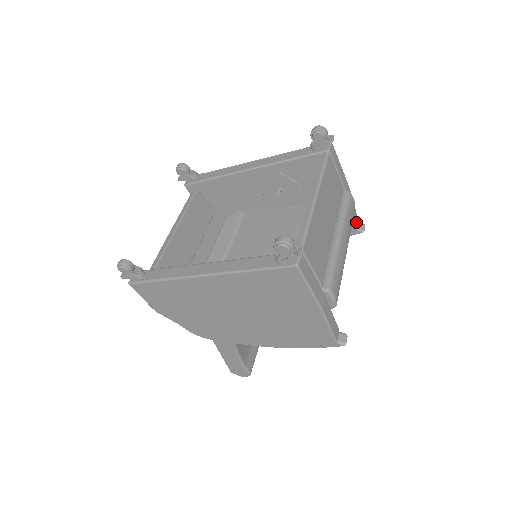
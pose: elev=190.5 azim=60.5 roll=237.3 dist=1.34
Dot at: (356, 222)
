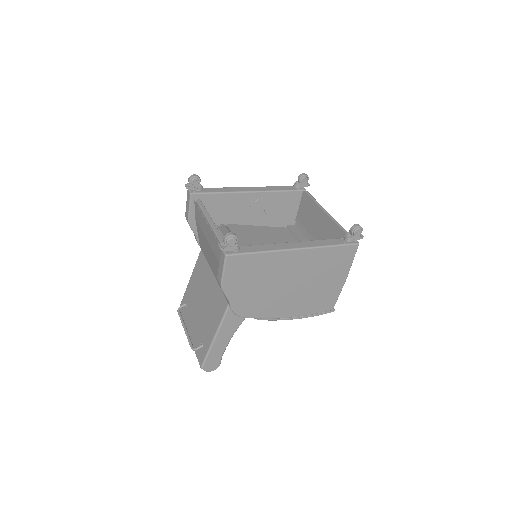
Dot at: occluded
